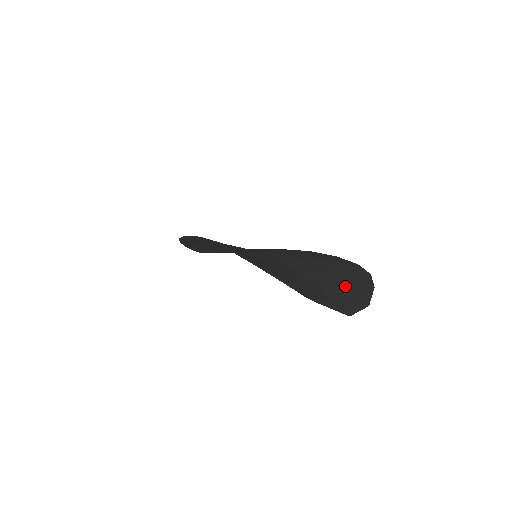
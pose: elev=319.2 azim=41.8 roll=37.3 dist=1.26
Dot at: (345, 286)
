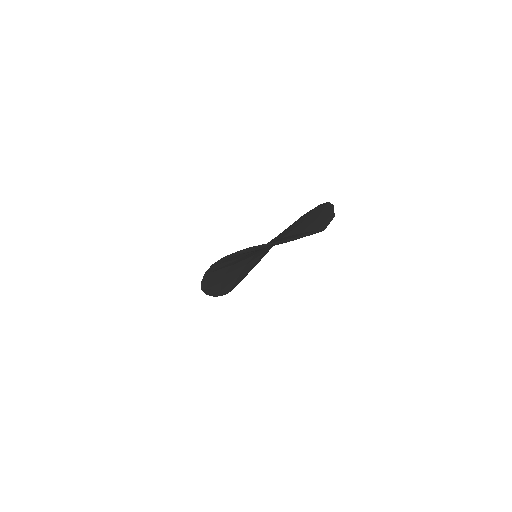
Dot at: (315, 220)
